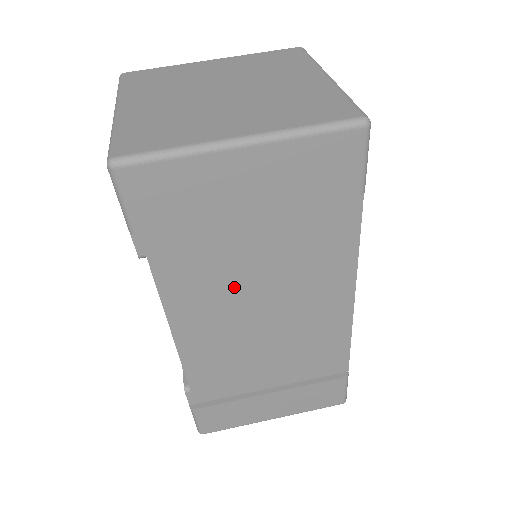
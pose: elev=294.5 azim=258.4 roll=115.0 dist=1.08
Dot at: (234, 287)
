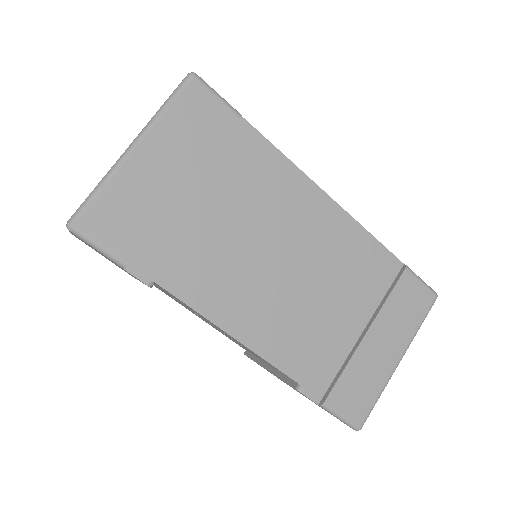
Dot at: (236, 257)
